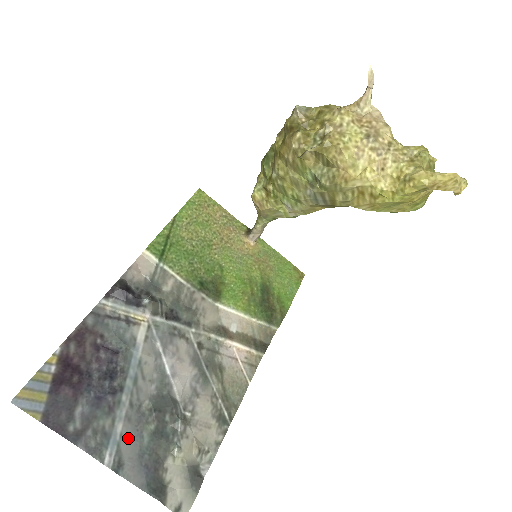
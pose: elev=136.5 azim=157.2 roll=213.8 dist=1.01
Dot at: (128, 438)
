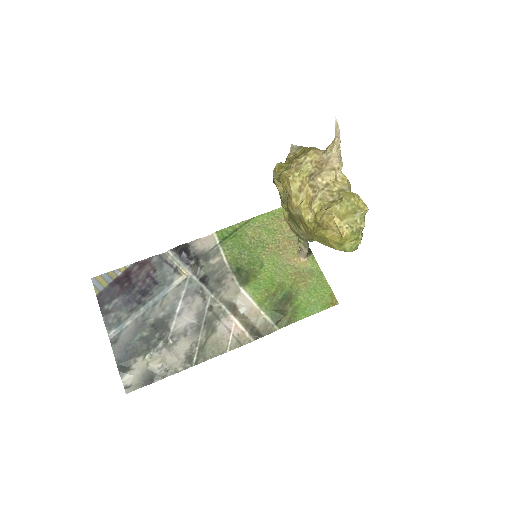
Dot at: (129, 331)
